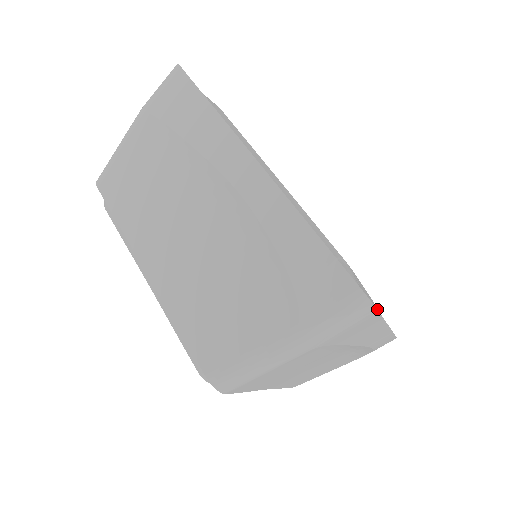
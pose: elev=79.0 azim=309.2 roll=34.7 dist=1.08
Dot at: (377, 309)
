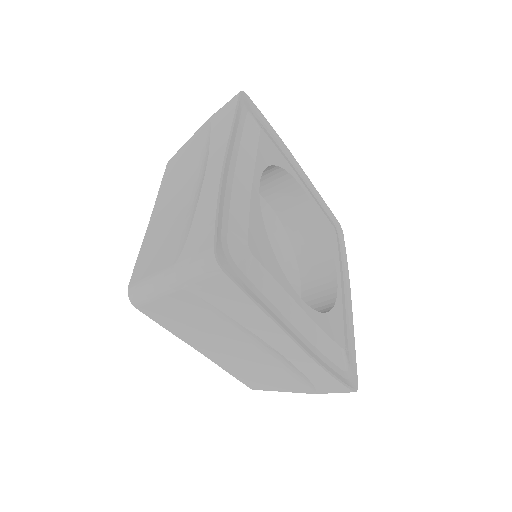
Dot at: occluded
